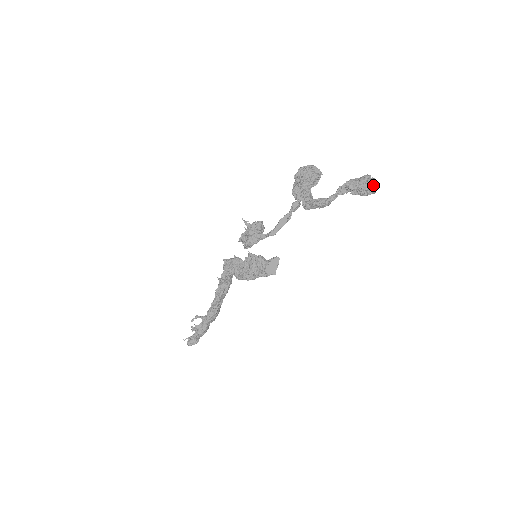
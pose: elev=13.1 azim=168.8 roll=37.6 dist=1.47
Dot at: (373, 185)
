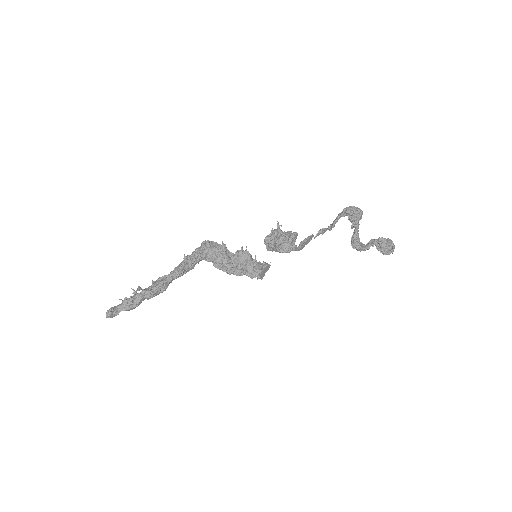
Dot at: occluded
